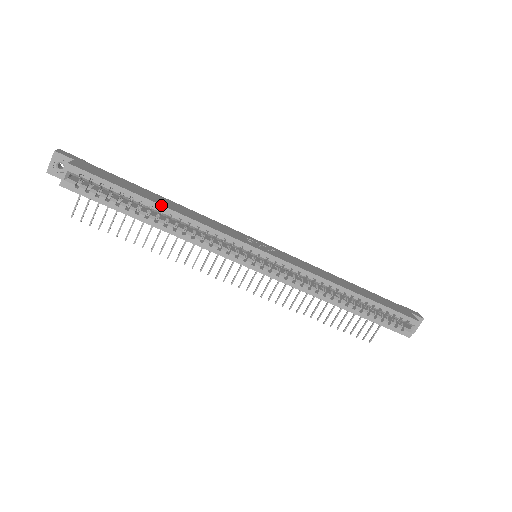
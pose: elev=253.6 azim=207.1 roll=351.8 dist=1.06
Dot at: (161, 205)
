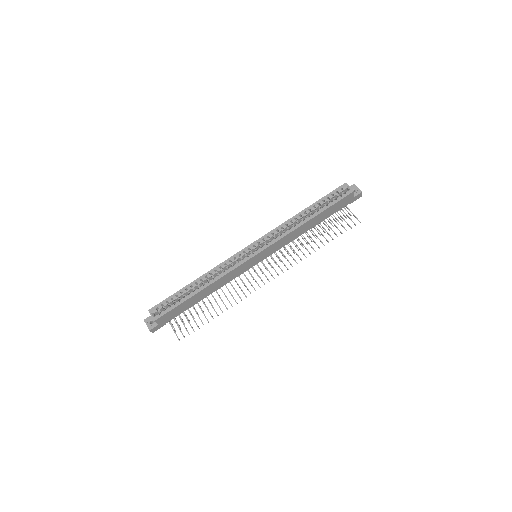
Dot at: (194, 281)
